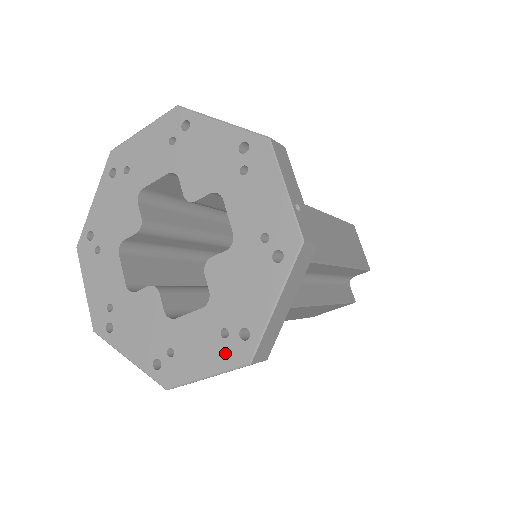
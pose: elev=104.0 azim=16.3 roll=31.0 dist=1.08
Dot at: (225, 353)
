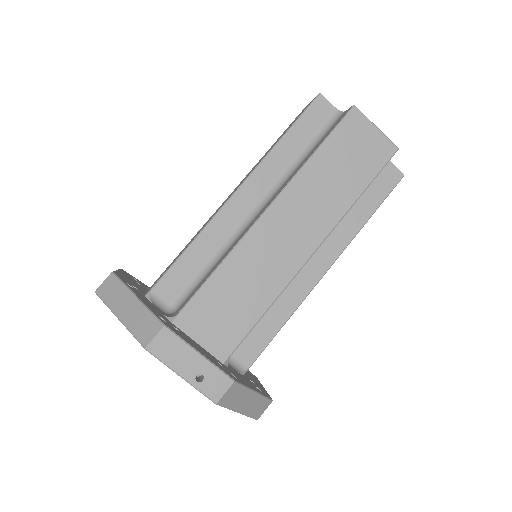
Dot at: occluded
